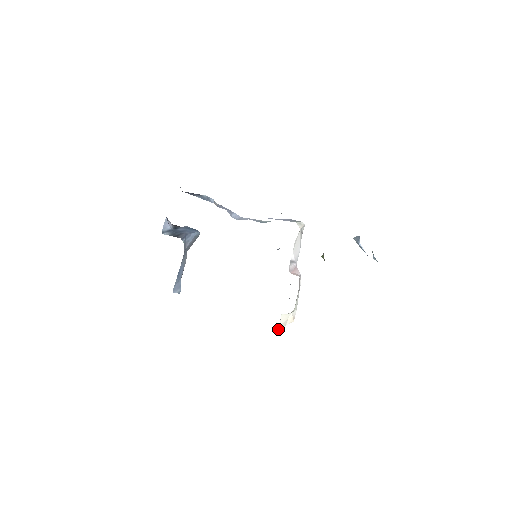
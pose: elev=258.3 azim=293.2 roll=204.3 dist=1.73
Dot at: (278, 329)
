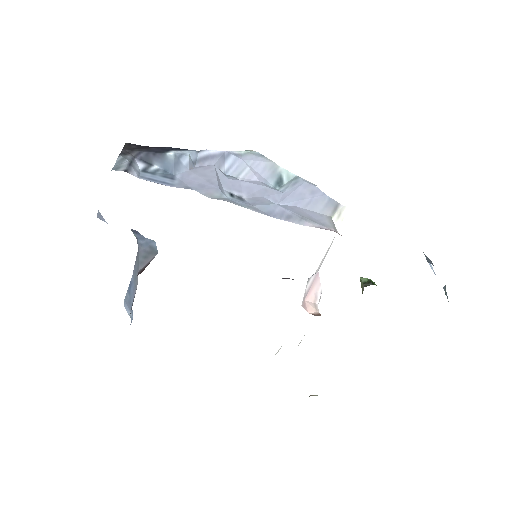
Dot at: occluded
